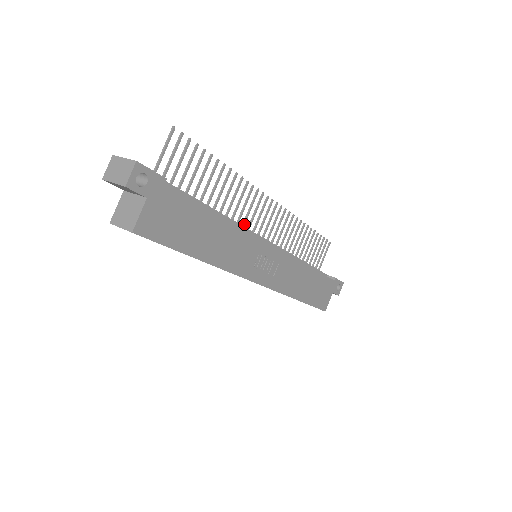
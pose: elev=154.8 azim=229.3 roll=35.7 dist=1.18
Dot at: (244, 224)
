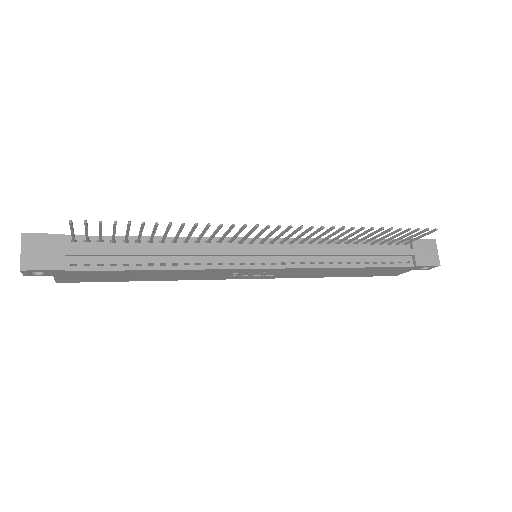
Dot at: (232, 240)
